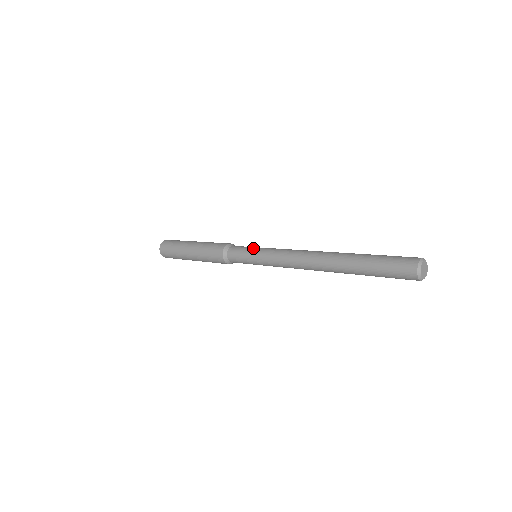
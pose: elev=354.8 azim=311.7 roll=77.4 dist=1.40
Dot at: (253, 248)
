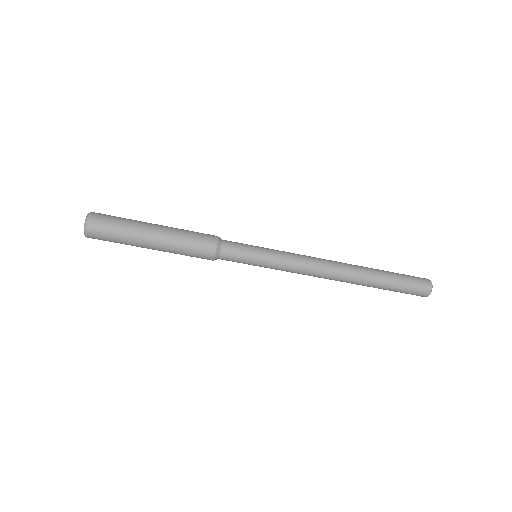
Dot at: occluded
